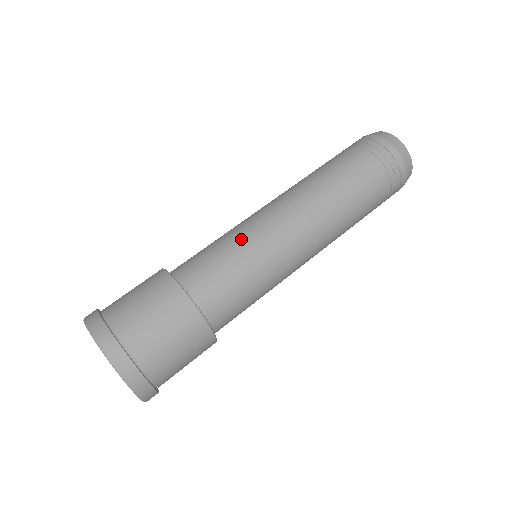
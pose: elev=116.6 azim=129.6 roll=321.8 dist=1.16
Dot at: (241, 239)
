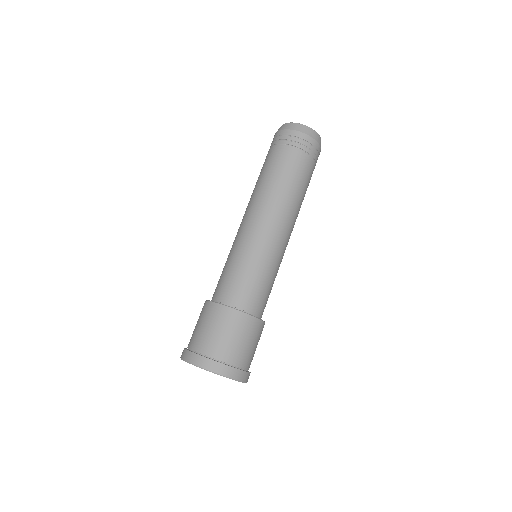
Dot at: (232, 253)
